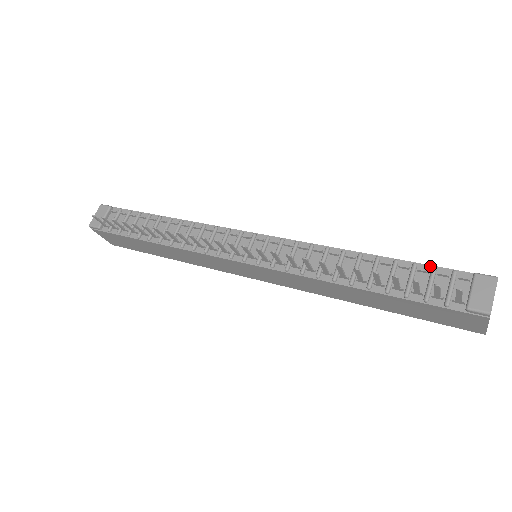
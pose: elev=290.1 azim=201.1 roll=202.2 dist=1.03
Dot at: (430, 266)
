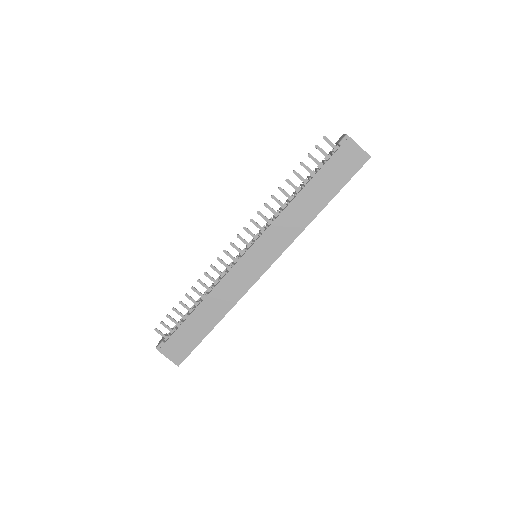
Dot at: occluded
